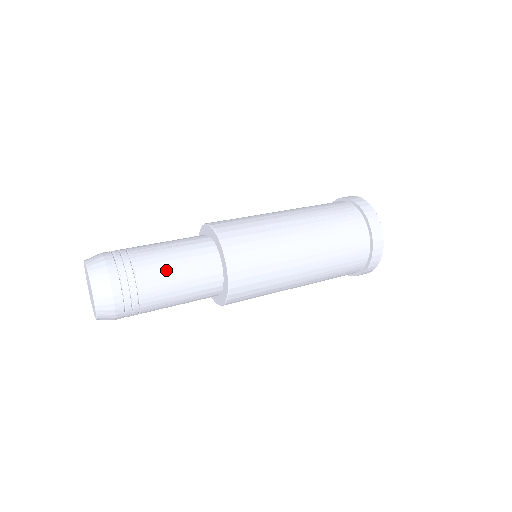
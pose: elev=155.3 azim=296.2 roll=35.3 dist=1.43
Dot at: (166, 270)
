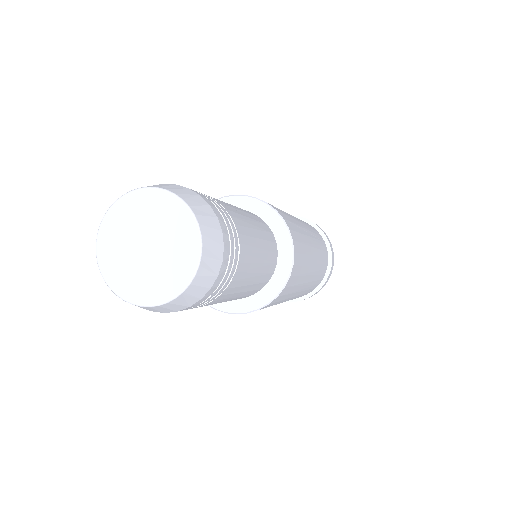
Dot at: (255, 251)
